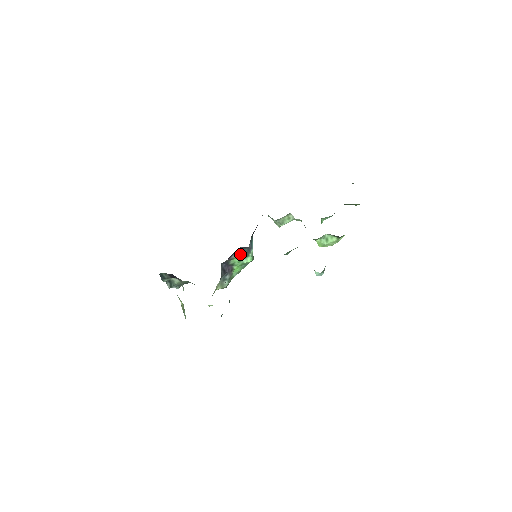
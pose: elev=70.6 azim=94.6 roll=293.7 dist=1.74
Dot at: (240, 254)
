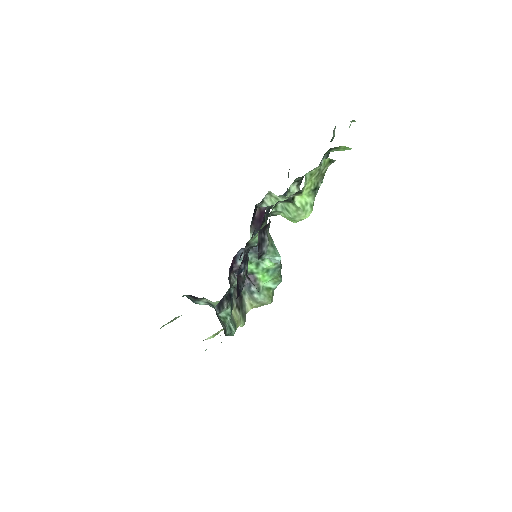
Dot at: (250, 258)
